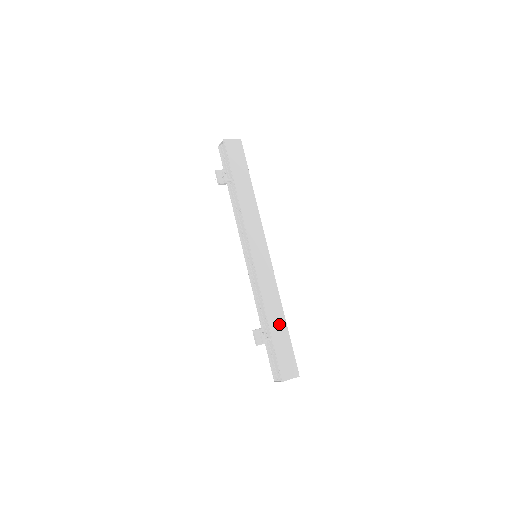
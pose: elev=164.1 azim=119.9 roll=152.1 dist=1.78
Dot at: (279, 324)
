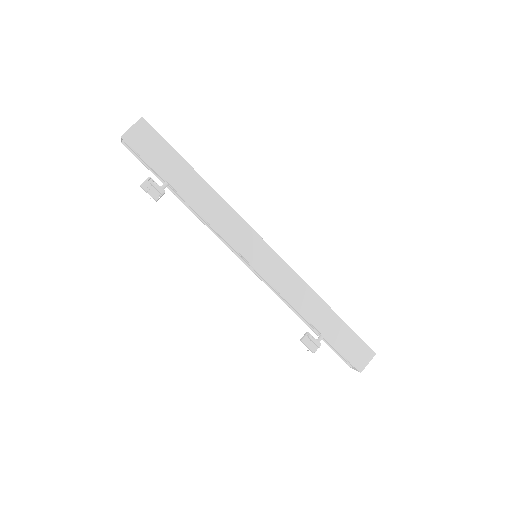
Dot at: (326, 318)
